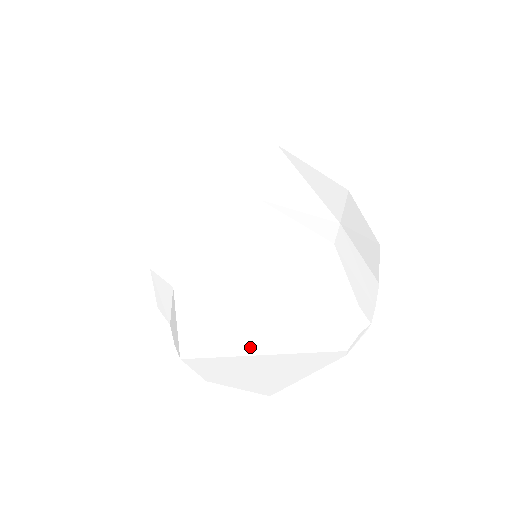
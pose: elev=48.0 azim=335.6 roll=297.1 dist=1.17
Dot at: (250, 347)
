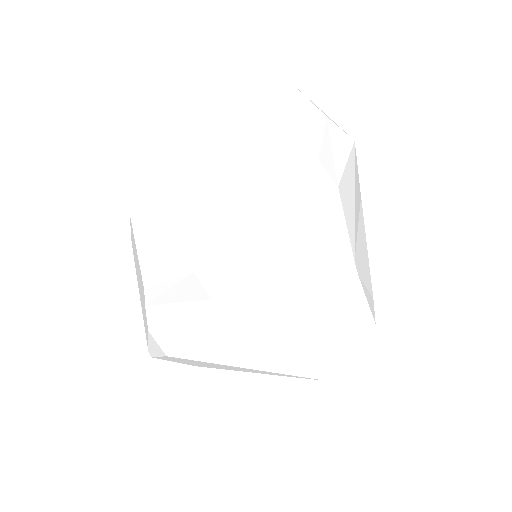
Dot at: (254, 364)
